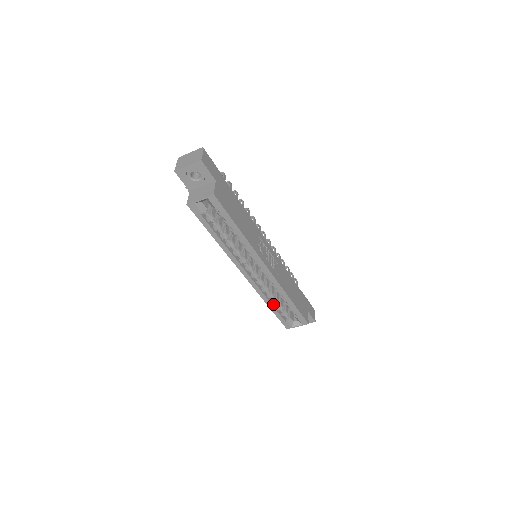
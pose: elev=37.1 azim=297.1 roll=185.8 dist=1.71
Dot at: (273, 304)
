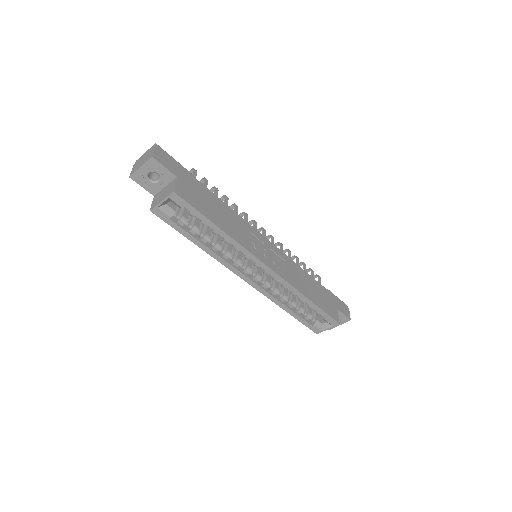
Dot at: (291, 308)
